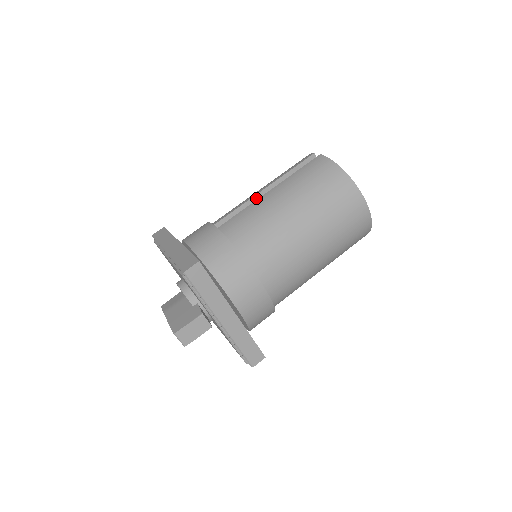
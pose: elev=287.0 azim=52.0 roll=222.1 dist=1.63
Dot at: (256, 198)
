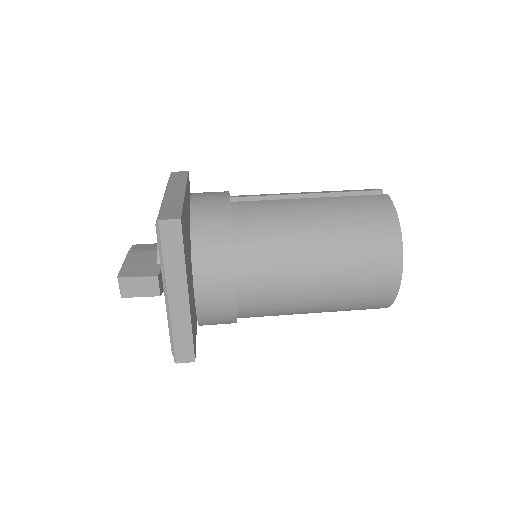
Dot at: (292, 198)
